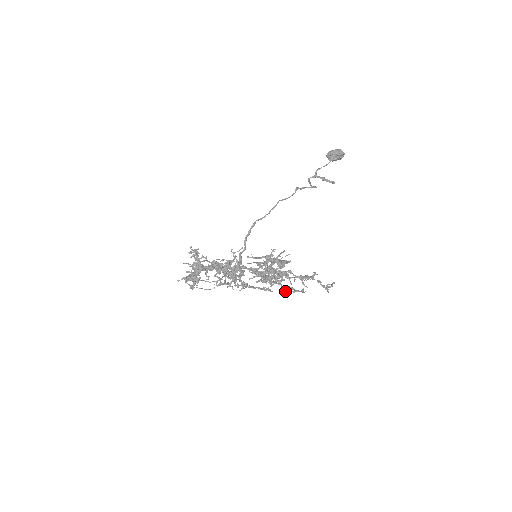
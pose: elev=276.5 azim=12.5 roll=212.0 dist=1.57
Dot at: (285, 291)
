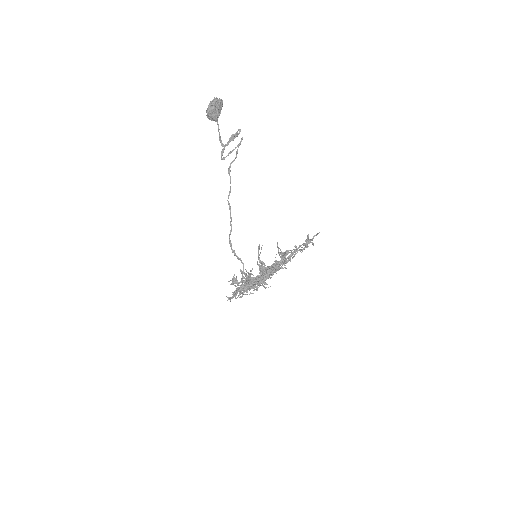
Dot at: occluded
